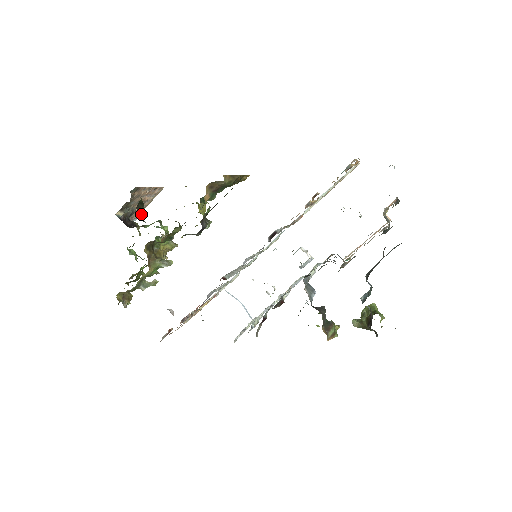
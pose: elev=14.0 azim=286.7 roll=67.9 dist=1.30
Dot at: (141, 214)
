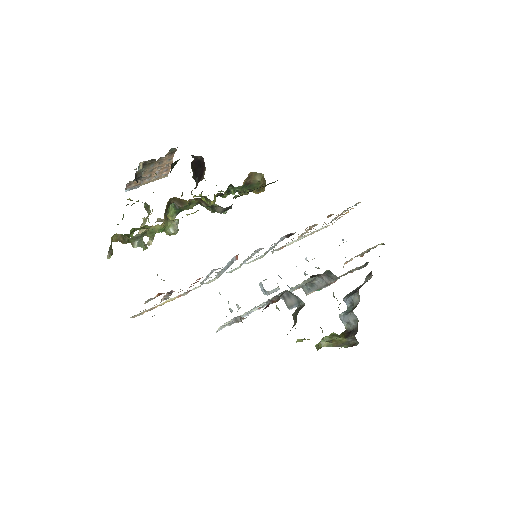
Dot at: occluded
